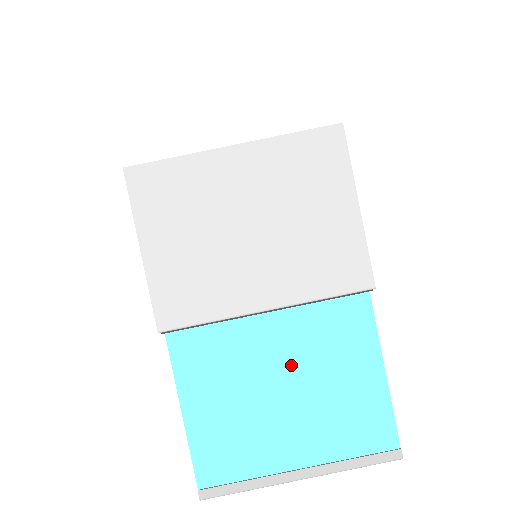
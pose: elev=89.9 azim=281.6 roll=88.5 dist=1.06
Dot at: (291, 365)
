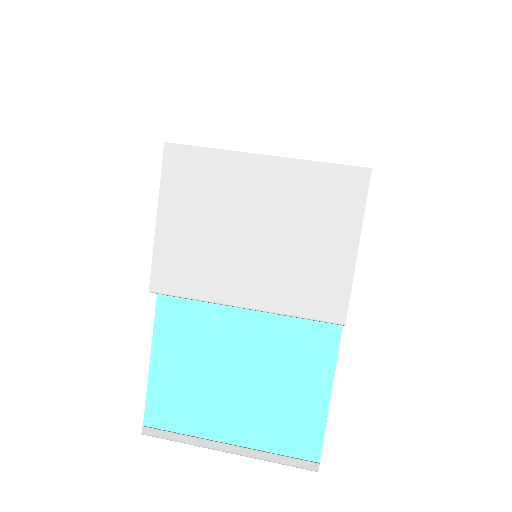
Dot at: (252, 359)
